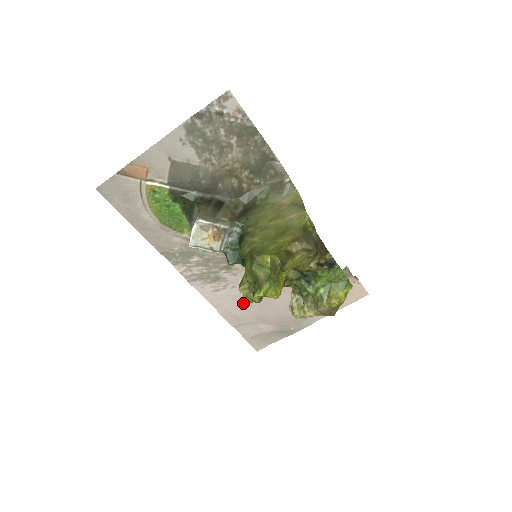
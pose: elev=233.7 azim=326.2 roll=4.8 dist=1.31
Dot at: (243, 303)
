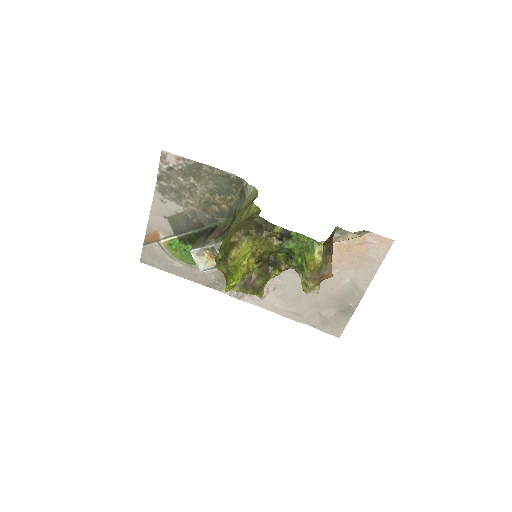
Dot at: (292, 299)
